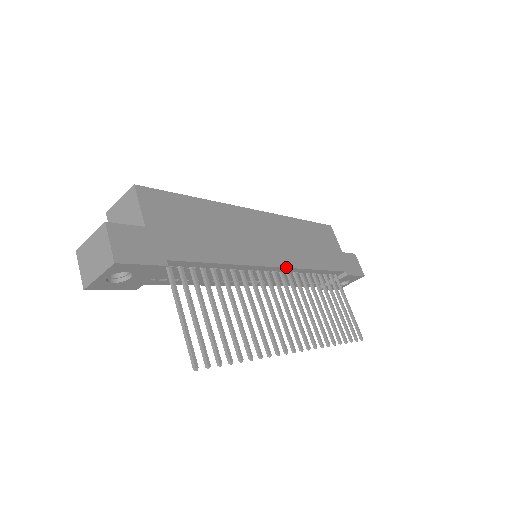
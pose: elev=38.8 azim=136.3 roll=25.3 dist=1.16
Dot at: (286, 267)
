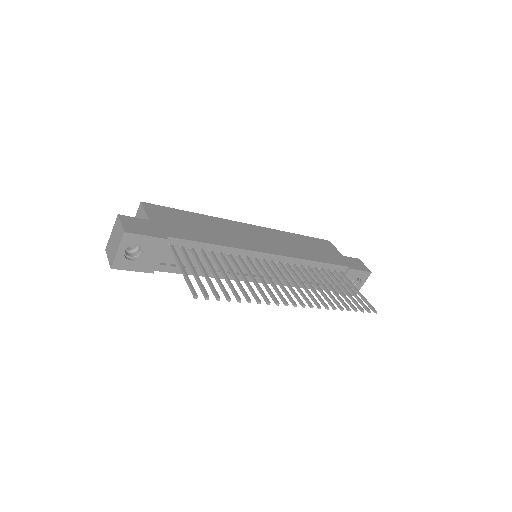
Dot at: (280, 255)
